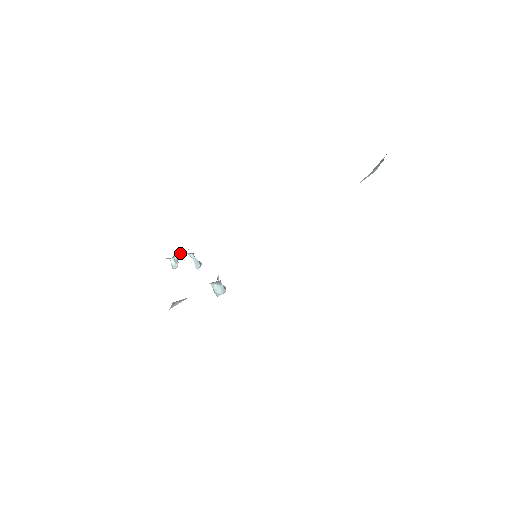
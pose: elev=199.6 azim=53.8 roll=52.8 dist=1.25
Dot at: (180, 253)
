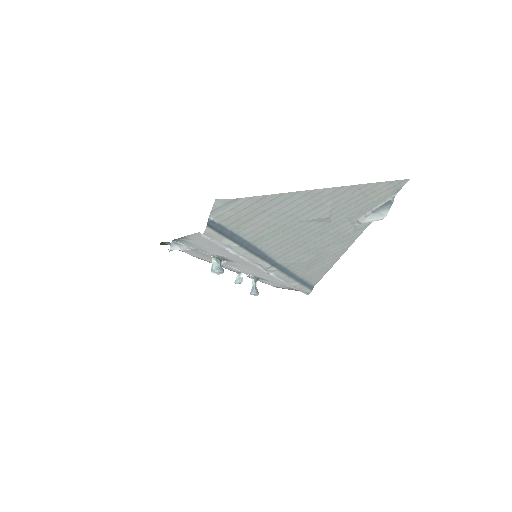
Dot at: occluded
